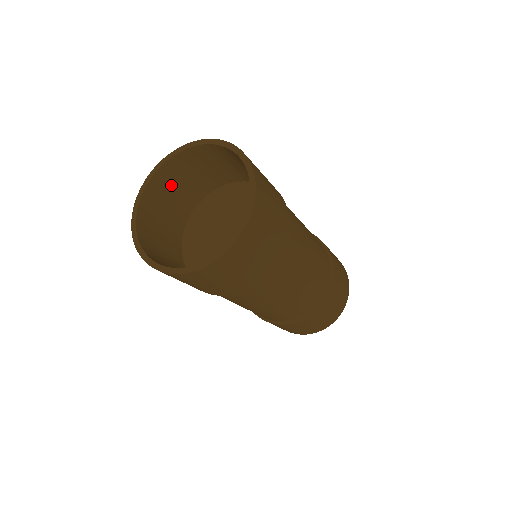
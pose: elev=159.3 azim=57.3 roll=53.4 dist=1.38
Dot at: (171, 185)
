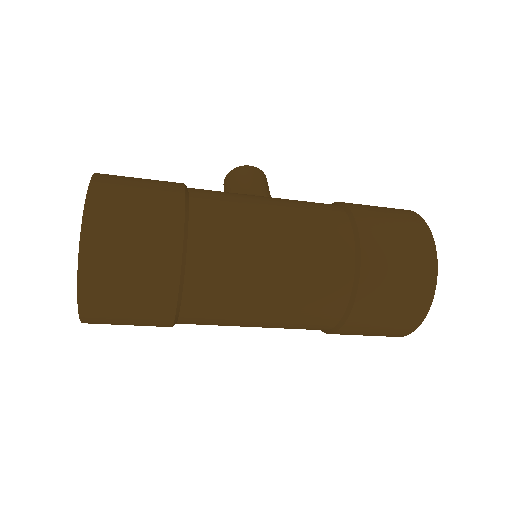
Dot at: occluded
